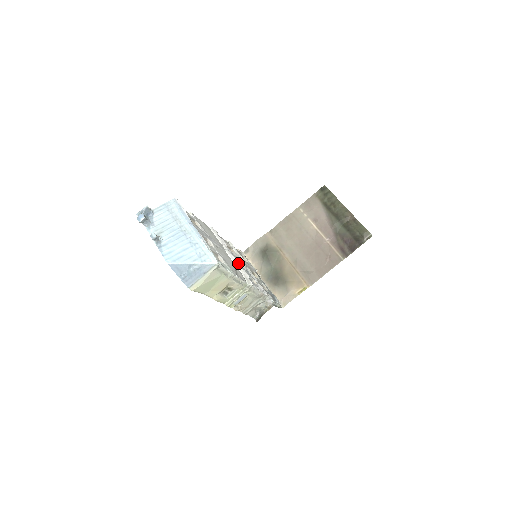
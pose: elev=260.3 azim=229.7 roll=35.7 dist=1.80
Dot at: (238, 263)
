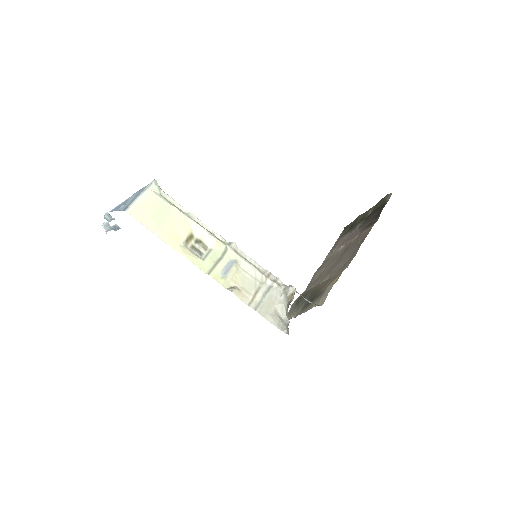
Dot at: occluded
